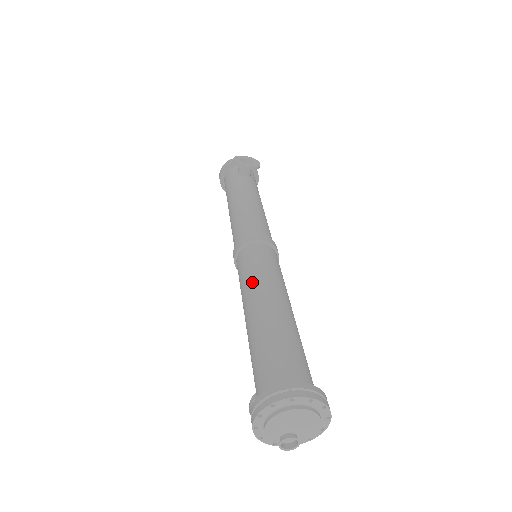
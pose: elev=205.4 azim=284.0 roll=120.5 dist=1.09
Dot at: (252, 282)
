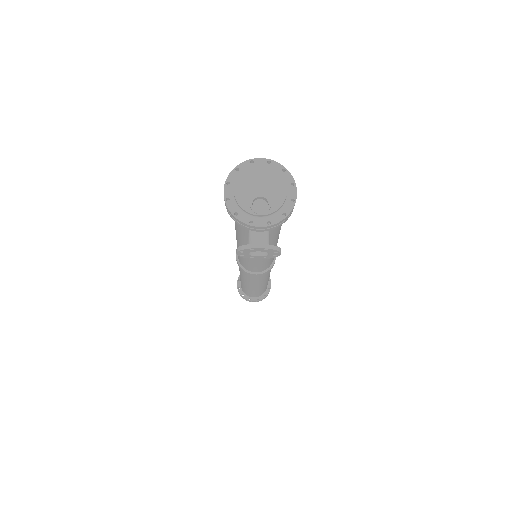
Dot at: occluded
